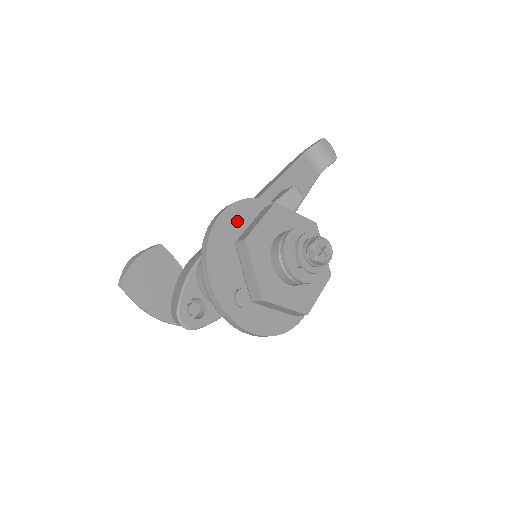
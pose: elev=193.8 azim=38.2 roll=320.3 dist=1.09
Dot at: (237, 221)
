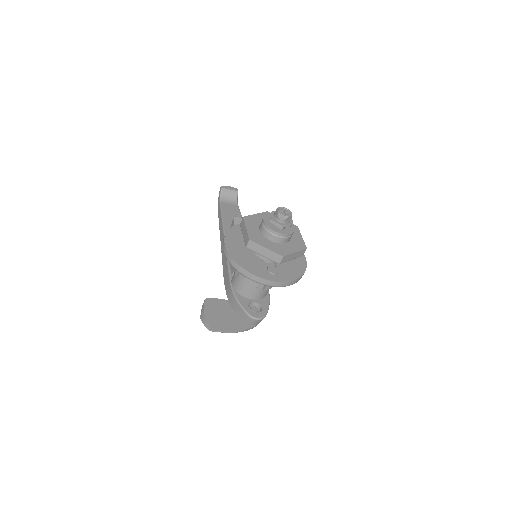
Dot at: (234, 243)
